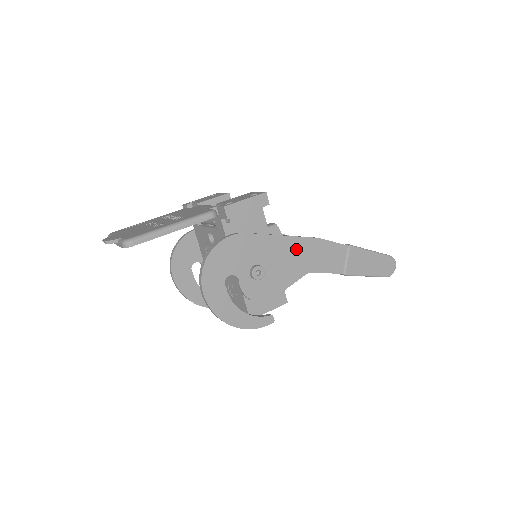
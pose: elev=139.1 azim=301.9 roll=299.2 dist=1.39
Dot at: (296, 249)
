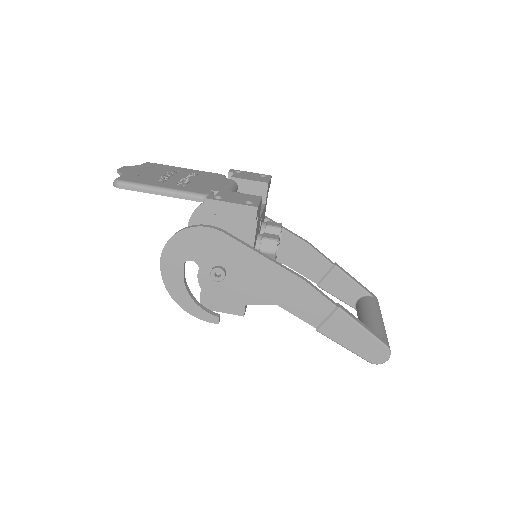
Dot at: (272, 276)
